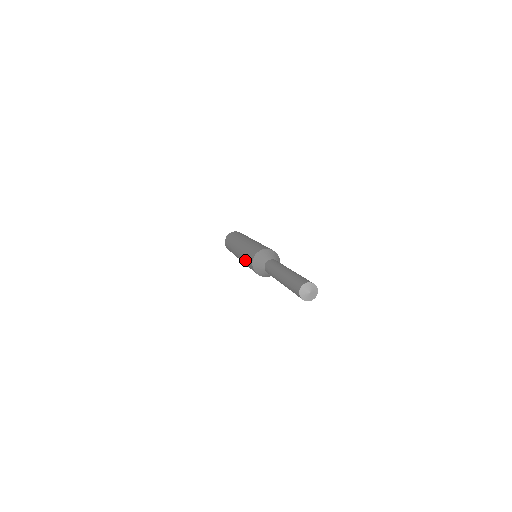
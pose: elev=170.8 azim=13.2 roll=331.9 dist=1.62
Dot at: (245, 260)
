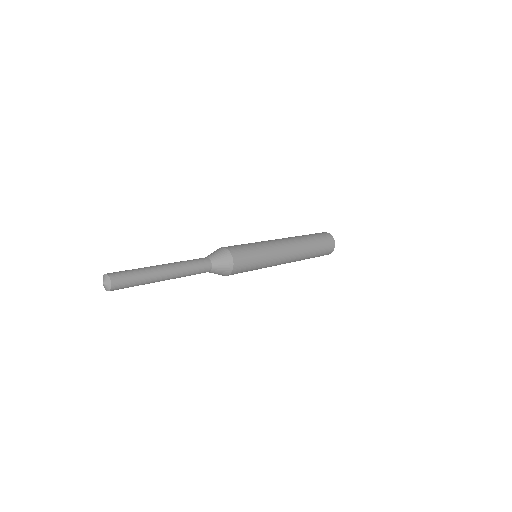
Dot at: occluded
